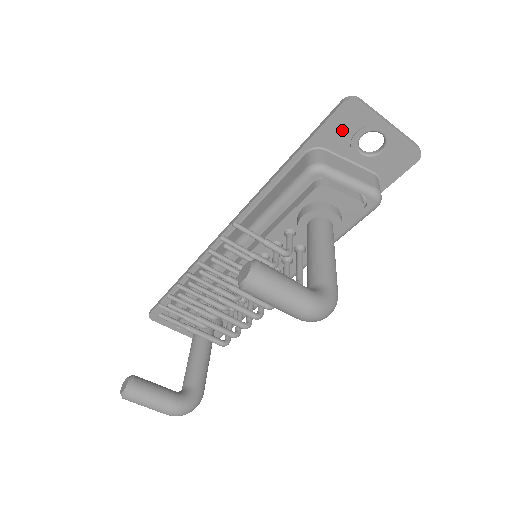
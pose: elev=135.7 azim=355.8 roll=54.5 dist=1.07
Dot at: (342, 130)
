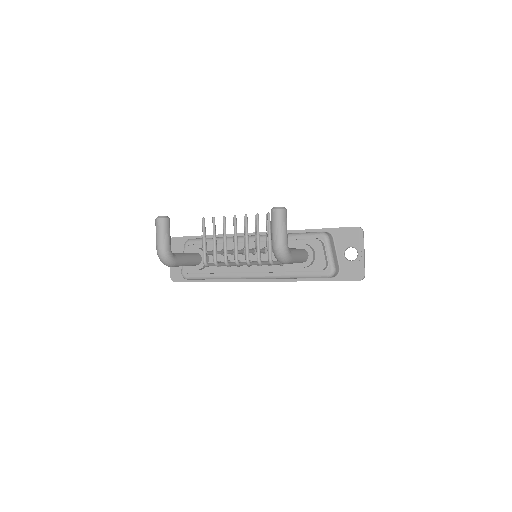
Dot at: (347, 237)
